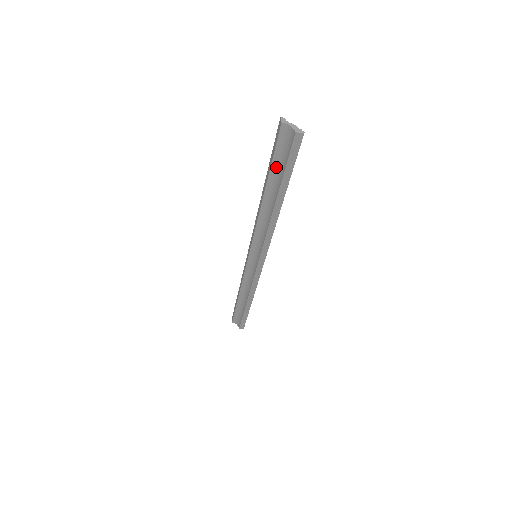
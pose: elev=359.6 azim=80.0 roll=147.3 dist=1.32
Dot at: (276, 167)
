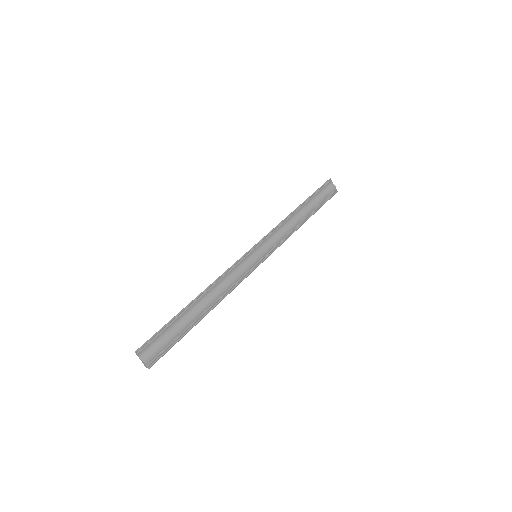
Dot at: (173, 328)
